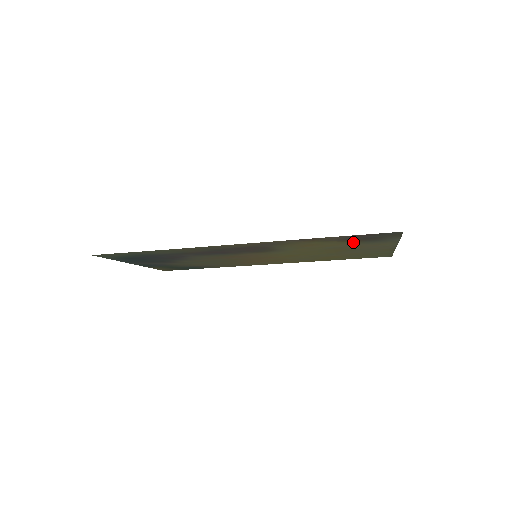
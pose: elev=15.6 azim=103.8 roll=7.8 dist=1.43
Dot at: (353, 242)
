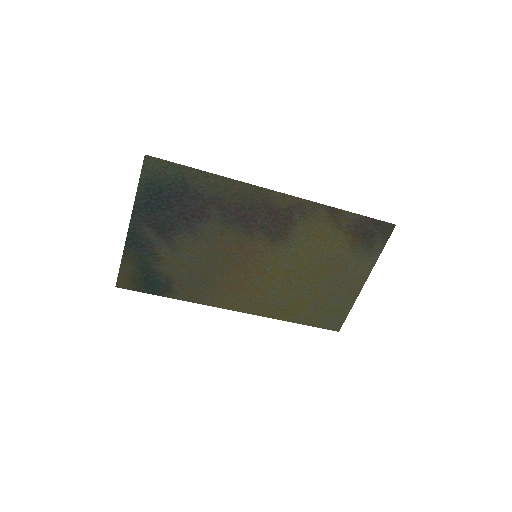
Dot at: (351, 244)
